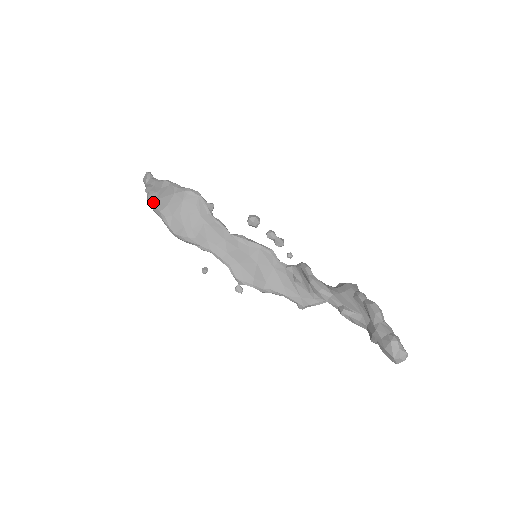
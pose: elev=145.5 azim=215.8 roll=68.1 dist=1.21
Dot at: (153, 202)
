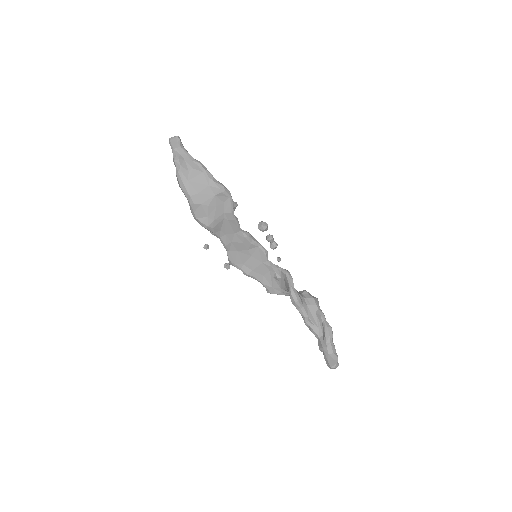
Dot at: (184, 182)
